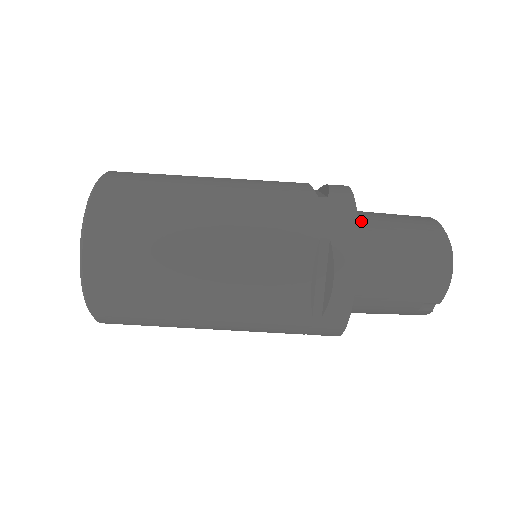
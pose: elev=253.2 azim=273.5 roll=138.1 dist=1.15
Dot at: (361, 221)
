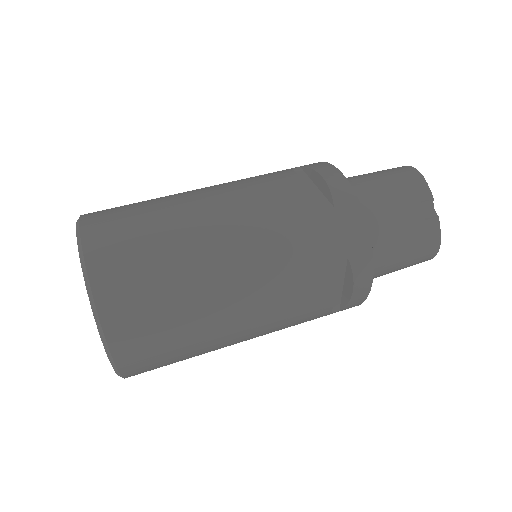
Dot at: occluded
